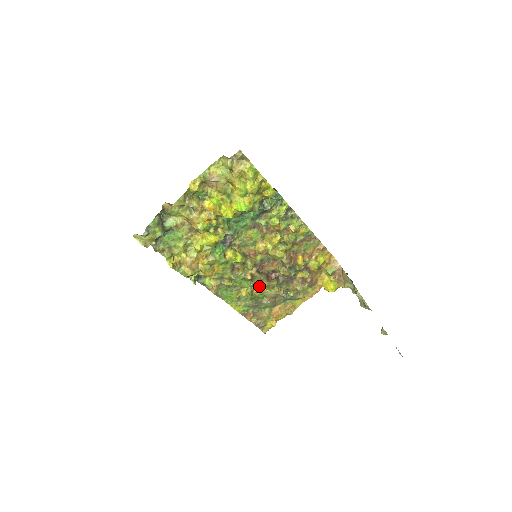
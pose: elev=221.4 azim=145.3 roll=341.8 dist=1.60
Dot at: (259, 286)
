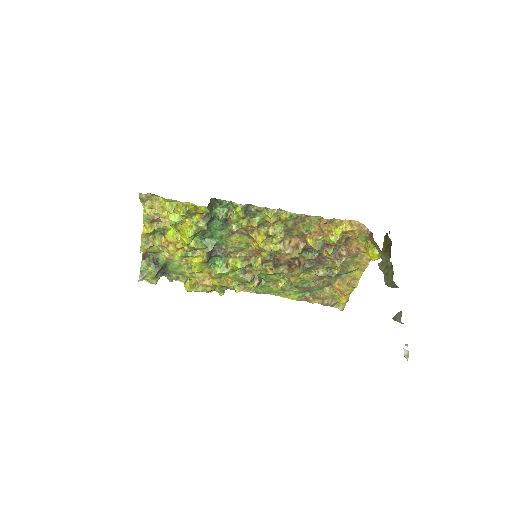
Dot at: occluded
